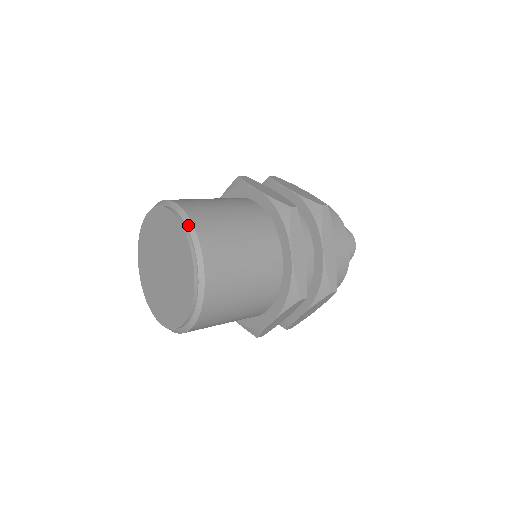
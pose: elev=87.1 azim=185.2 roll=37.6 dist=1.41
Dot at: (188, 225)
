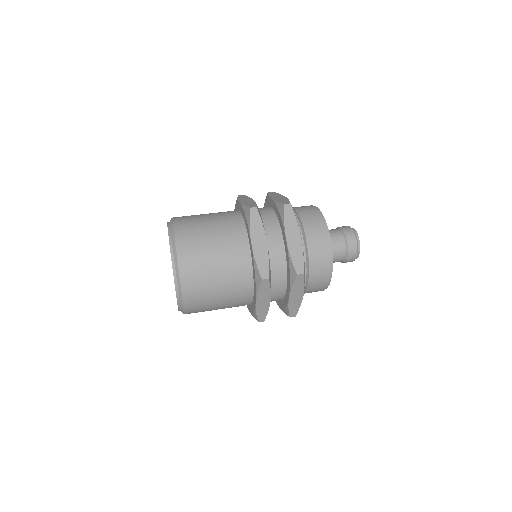
Dot at: (171, 230)
